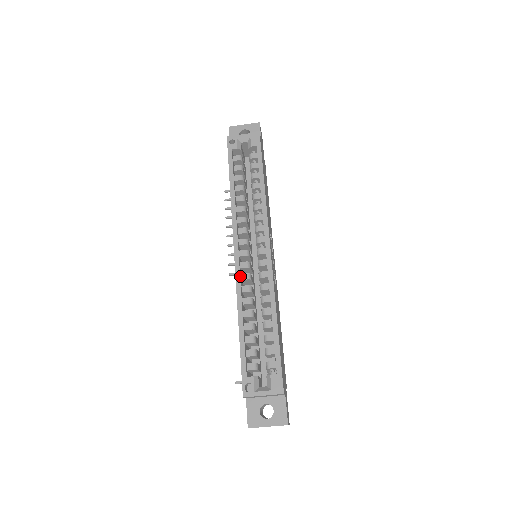
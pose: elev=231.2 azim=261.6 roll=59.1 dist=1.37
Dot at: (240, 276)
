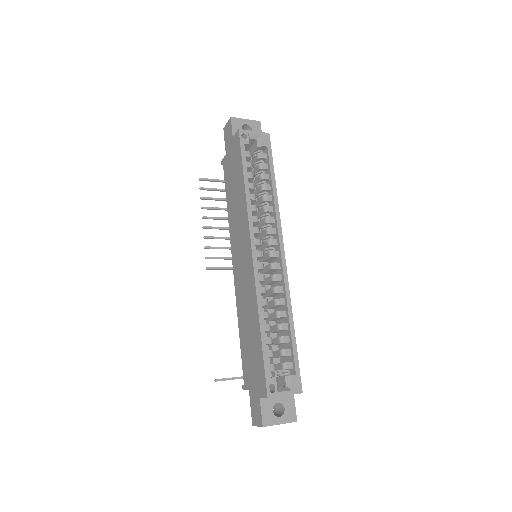
Dot at: (258, 277)
